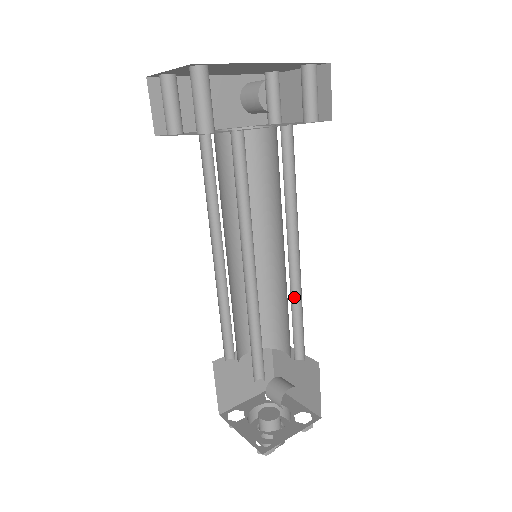
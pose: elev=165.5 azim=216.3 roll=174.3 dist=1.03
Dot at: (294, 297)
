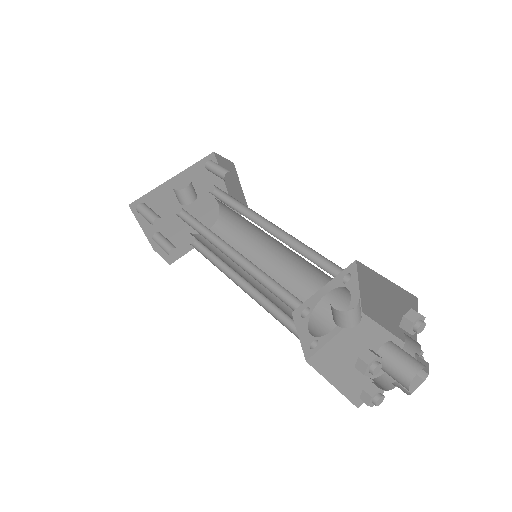
Dot at: (298, 248)
